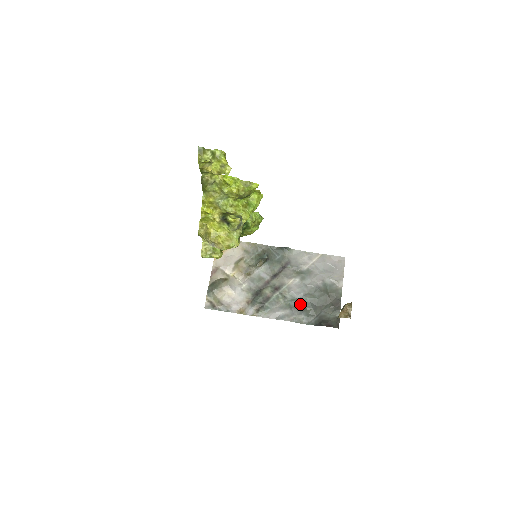
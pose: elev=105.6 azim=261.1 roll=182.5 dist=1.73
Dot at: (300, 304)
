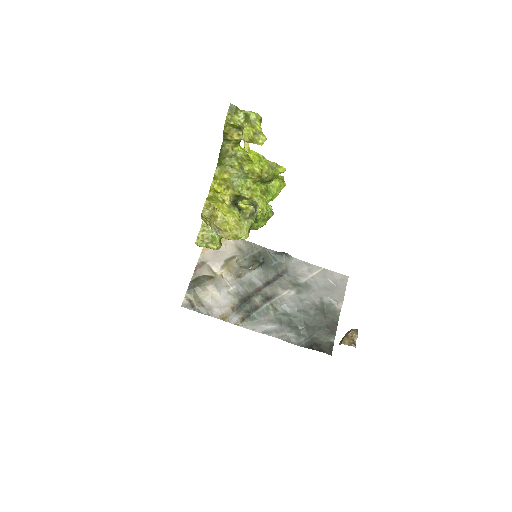
Dot at: (292, 320)
